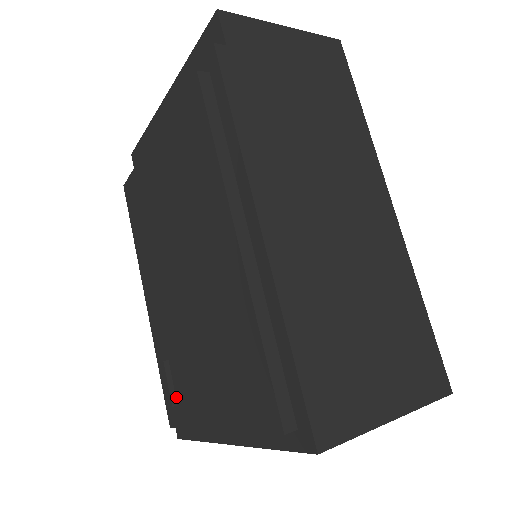
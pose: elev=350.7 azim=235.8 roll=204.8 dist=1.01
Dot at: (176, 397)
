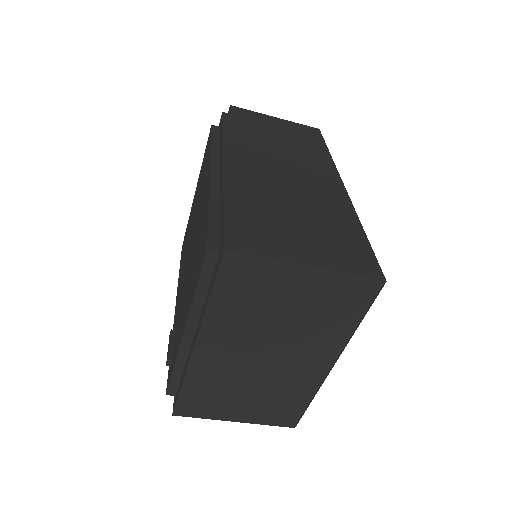
Dot at: (173, 354)
